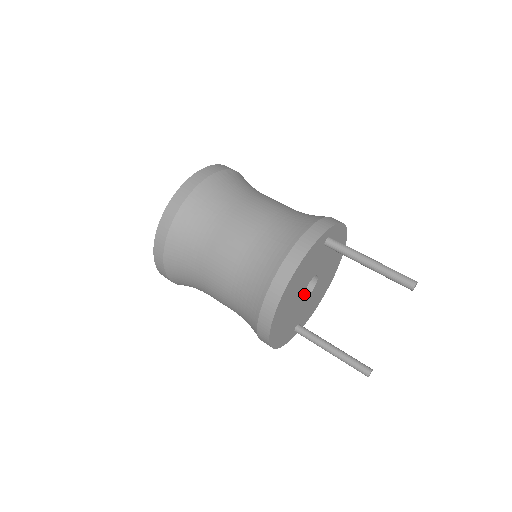
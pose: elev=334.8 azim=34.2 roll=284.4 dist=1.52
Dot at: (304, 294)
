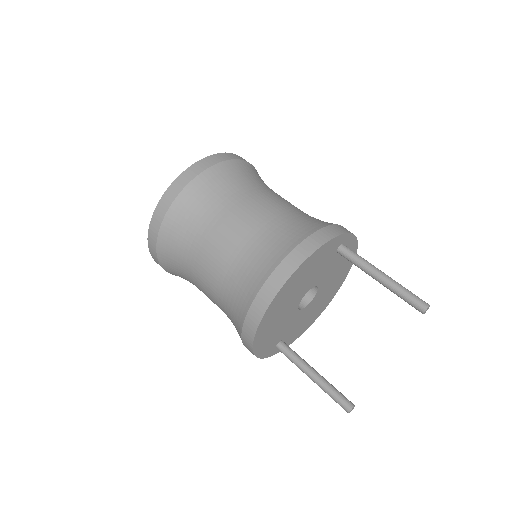
Dot at: (298, 306)
